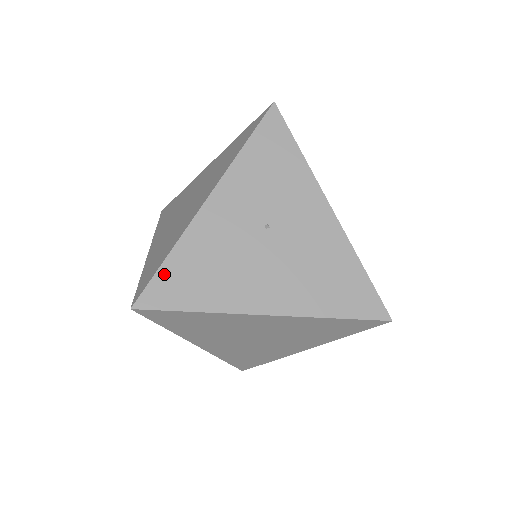
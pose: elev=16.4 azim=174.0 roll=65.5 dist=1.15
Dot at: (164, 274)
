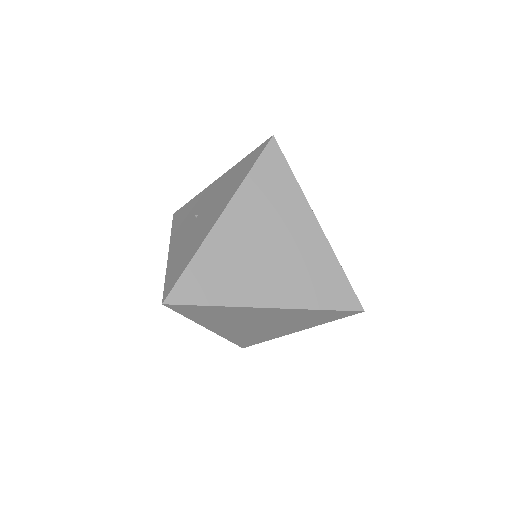
Dot at: (168, 280)
